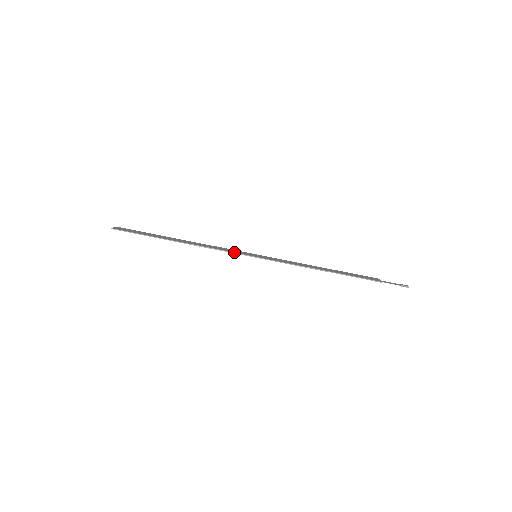
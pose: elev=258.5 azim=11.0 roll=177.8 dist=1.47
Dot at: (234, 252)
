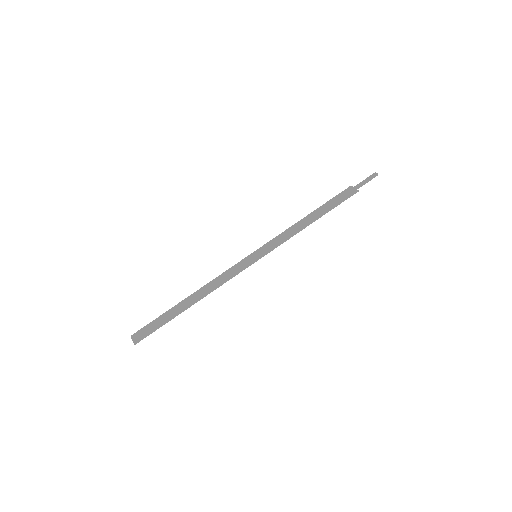
Dot at: (240, 271)
